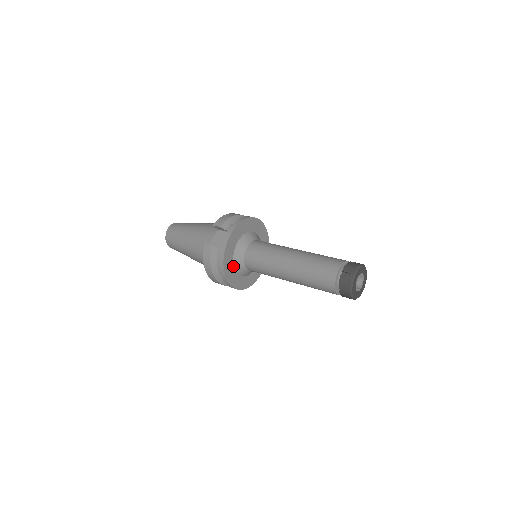
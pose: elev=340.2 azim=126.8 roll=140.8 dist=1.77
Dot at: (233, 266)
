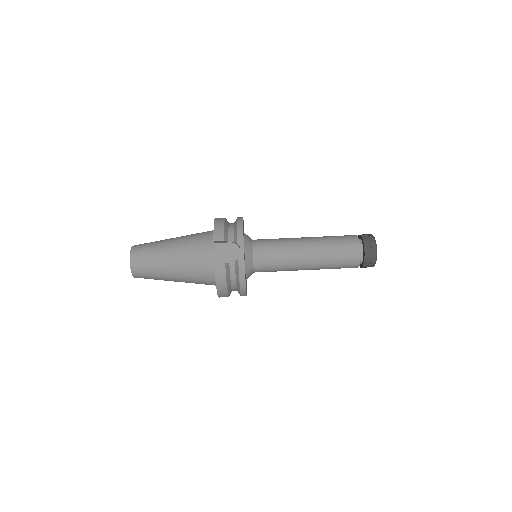
Dot at: occluded
